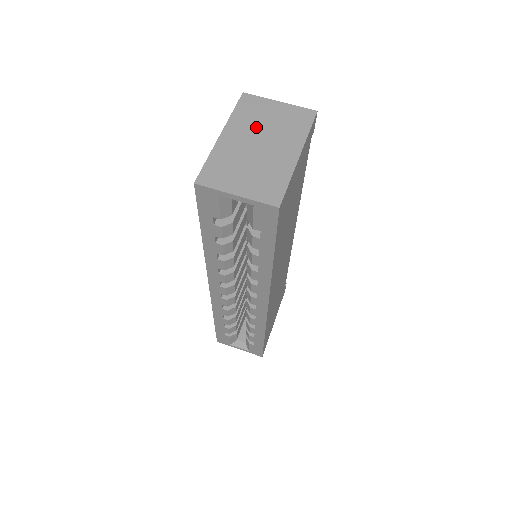
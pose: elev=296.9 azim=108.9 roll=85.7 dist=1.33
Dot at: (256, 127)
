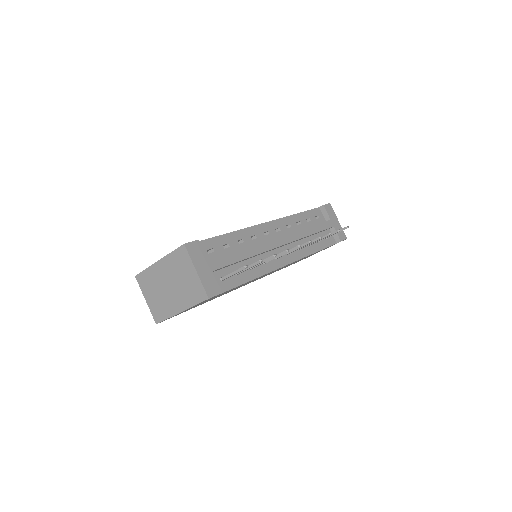
Dot at: (174, 275)
